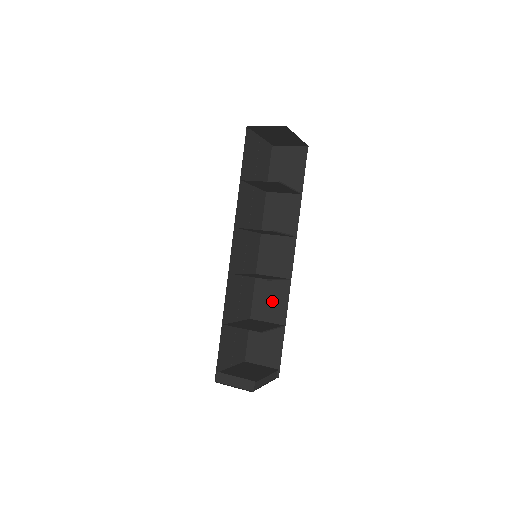
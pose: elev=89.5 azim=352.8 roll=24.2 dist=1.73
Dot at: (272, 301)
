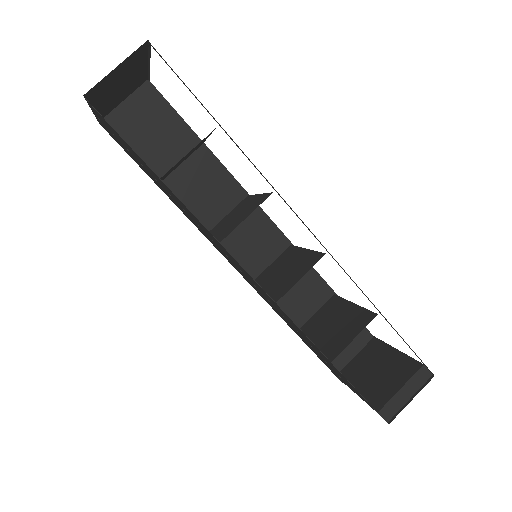
Dot at: (298, 288)
